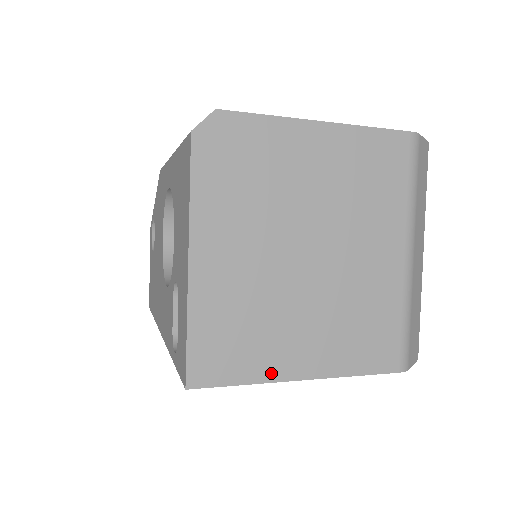
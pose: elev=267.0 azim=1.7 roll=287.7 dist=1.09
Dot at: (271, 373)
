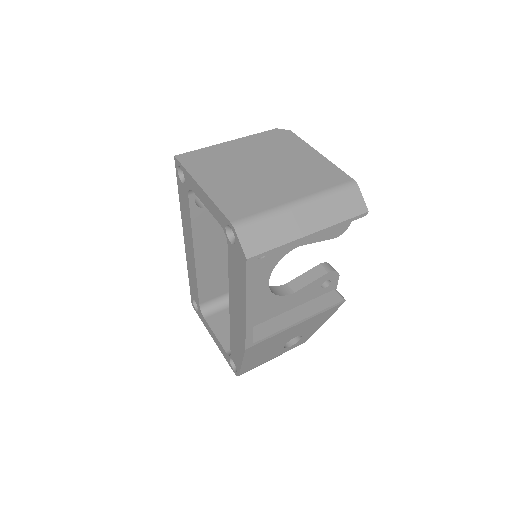
Dot at: (197, 176)
